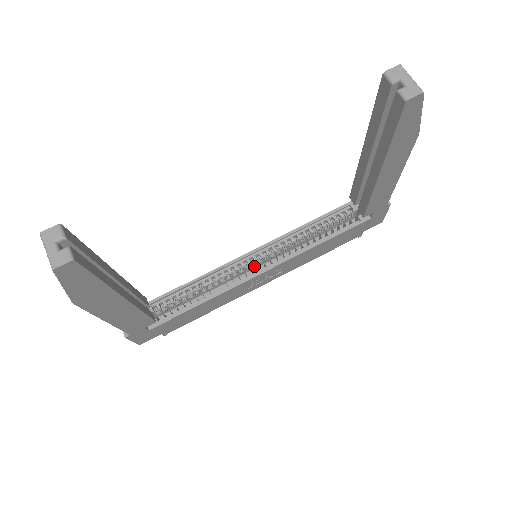
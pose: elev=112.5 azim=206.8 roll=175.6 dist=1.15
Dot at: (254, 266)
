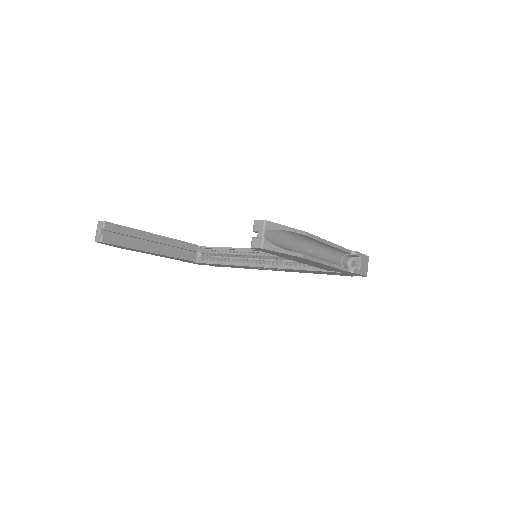
Dot at: occluded
